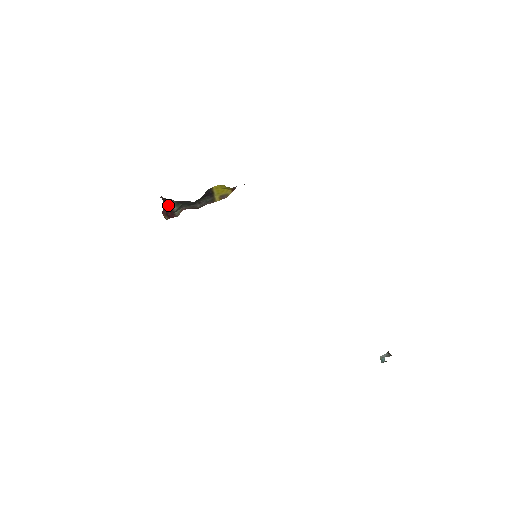
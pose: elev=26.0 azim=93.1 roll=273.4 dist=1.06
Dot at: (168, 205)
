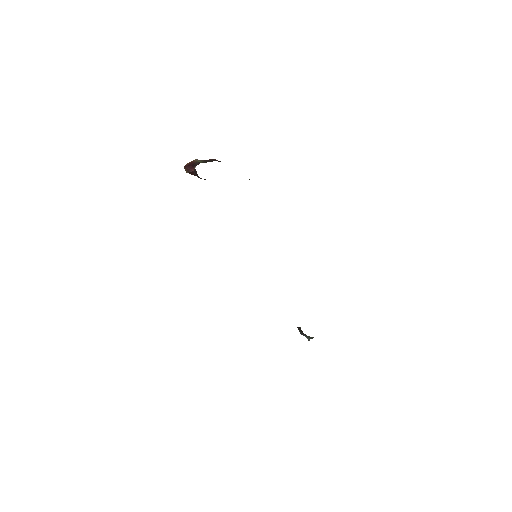
Dot at: (198, 176)
